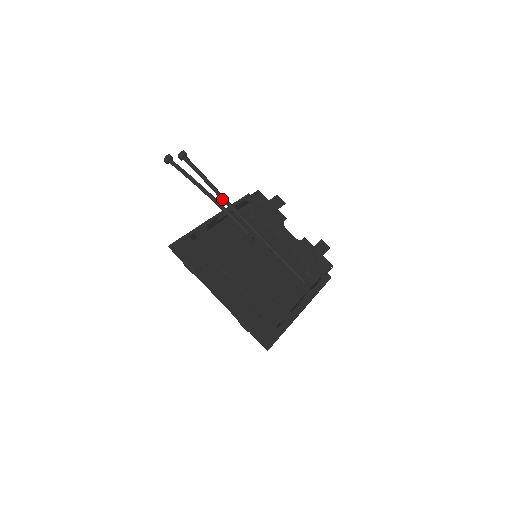
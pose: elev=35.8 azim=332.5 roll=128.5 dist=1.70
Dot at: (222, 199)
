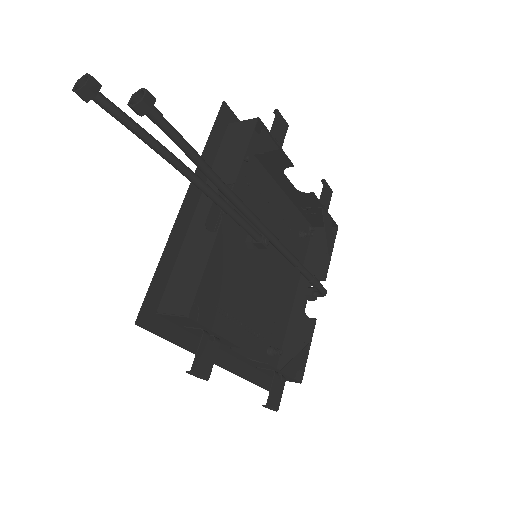
Dot at: (228, 198)
